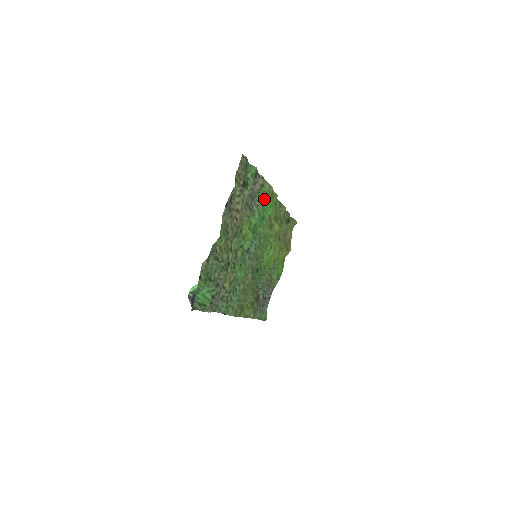
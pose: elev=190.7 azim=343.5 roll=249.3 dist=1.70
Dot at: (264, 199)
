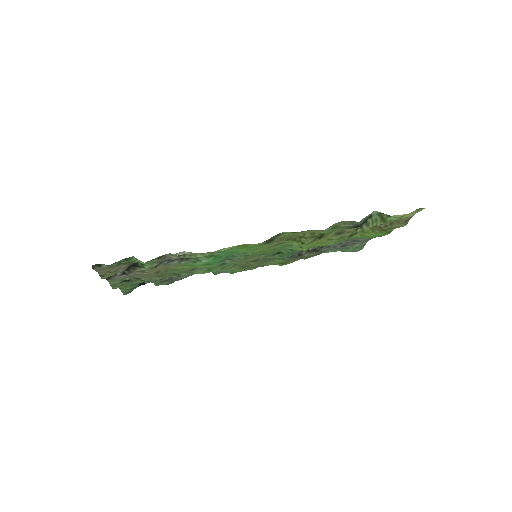
Dot at: (220, 249)
